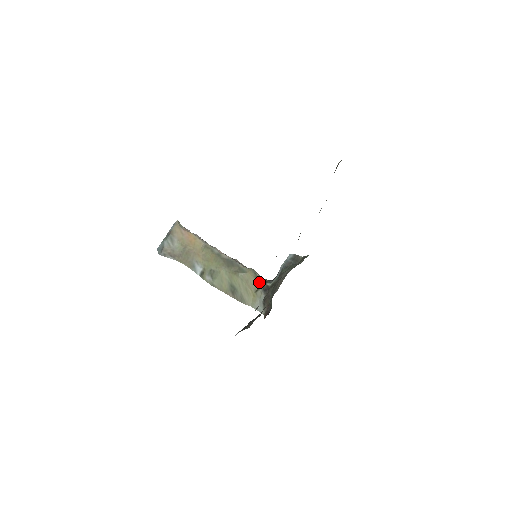
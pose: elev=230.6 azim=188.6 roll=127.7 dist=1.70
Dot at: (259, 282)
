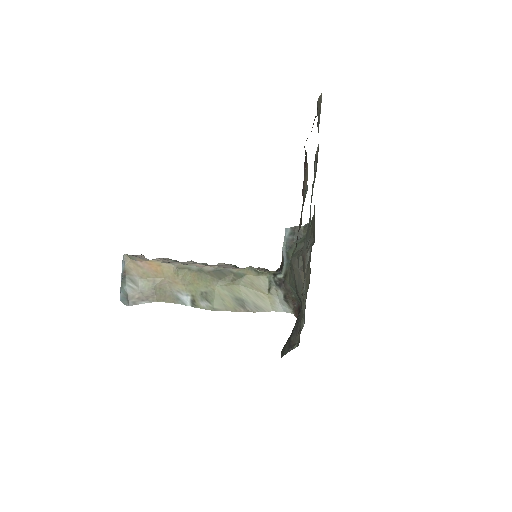
Dot at: (266, 279)
